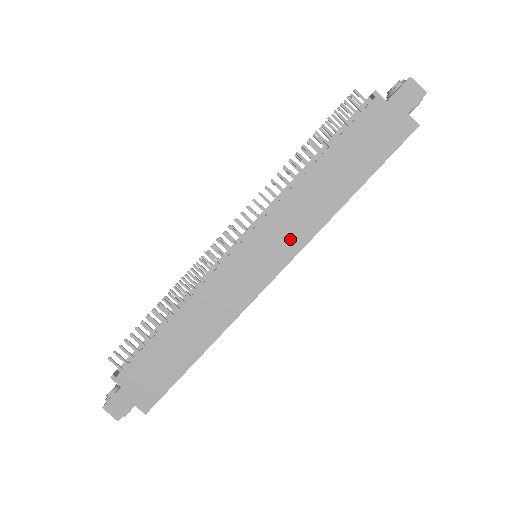
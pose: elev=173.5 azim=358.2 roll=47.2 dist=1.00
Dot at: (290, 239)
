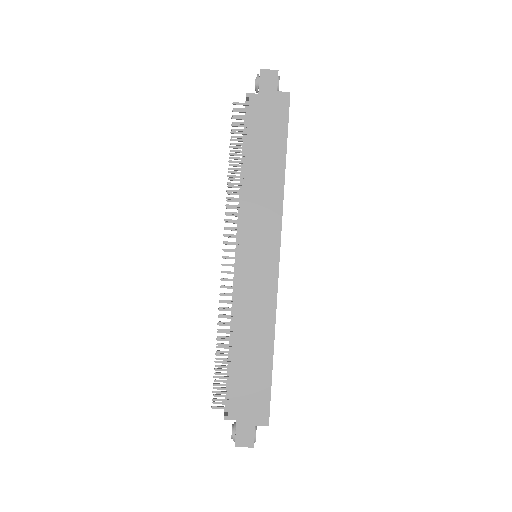
Dot at: (269, 225)
